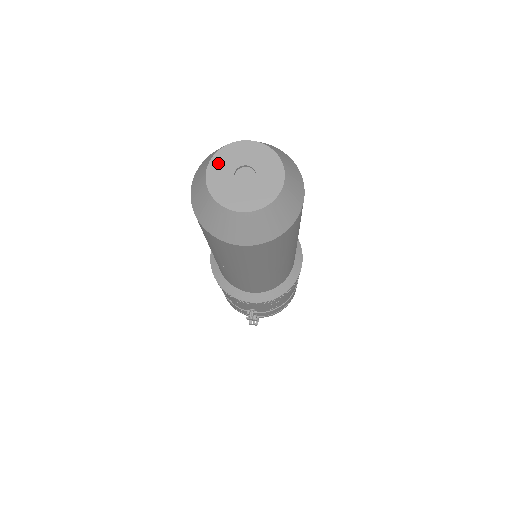
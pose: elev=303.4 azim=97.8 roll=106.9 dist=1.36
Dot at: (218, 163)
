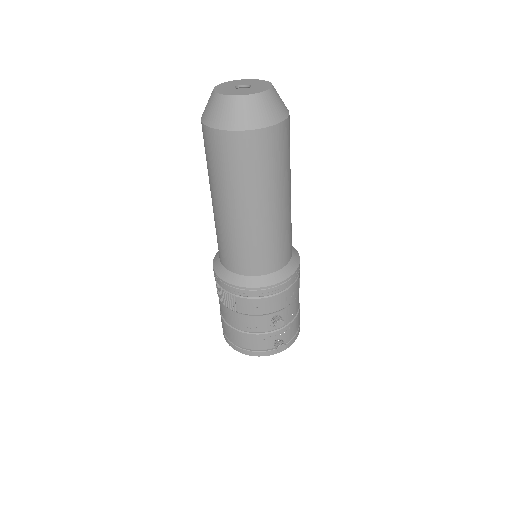
Dot at: (220, 88)
